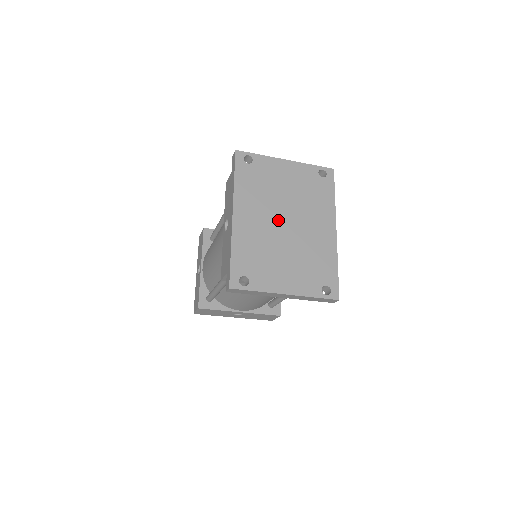
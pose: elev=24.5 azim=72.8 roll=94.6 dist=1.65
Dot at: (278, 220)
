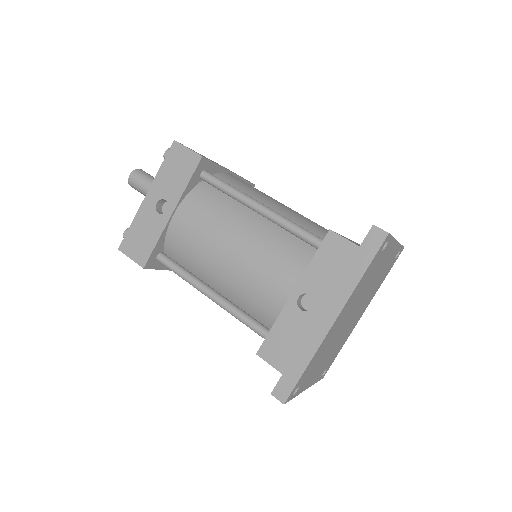
Dot at: (350, 316)
